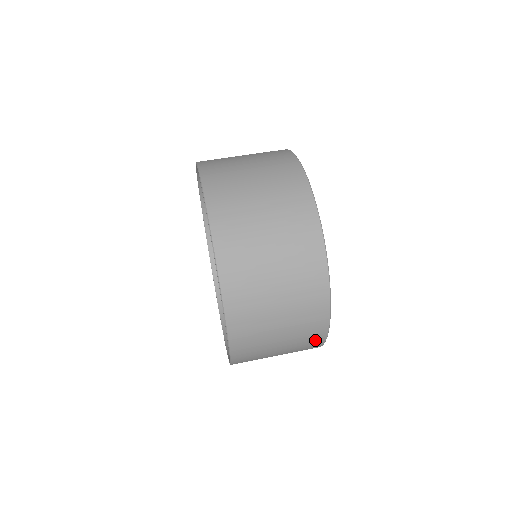
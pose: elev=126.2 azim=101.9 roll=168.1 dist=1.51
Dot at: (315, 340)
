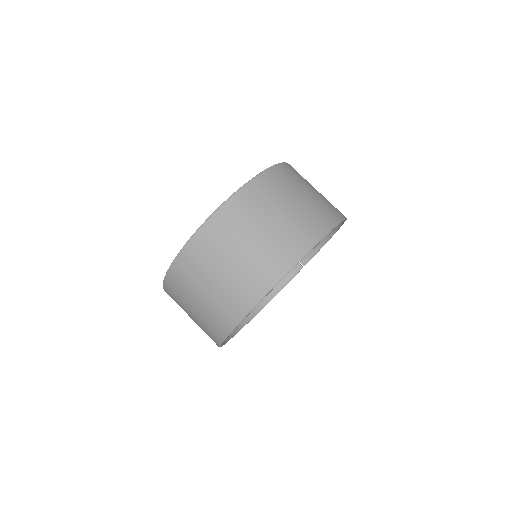
Dot at: (231, 315)
